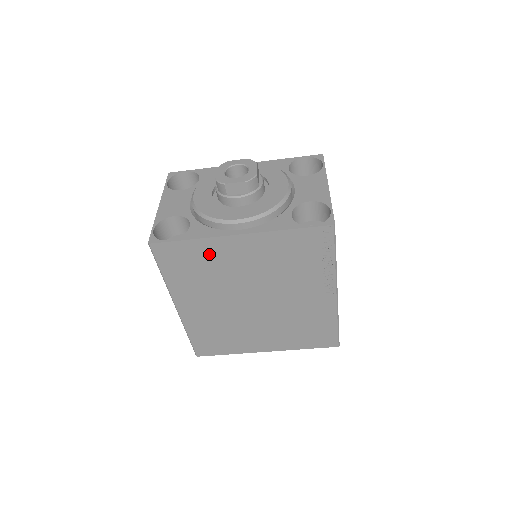
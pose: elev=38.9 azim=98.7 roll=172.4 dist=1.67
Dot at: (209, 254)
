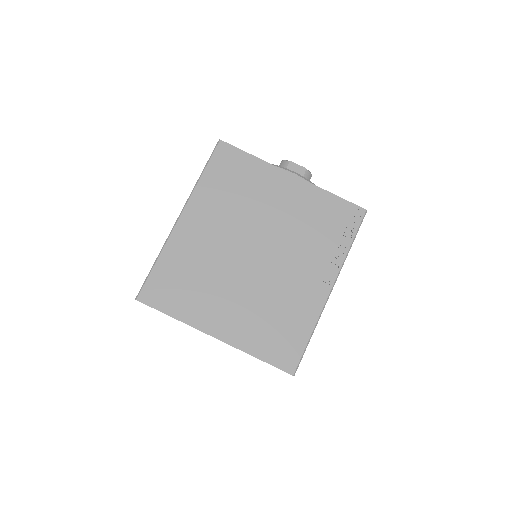
Dot at: (257, 178)
